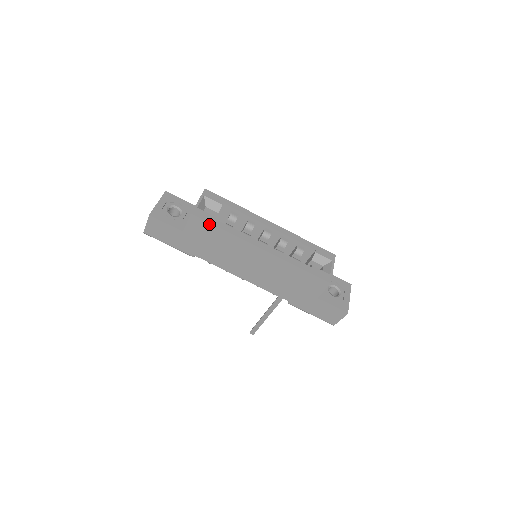
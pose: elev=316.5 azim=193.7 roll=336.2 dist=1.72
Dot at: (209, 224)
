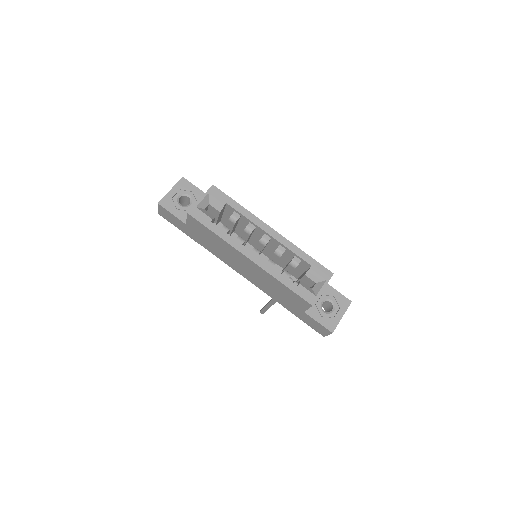
Dot at: (203, 226)
